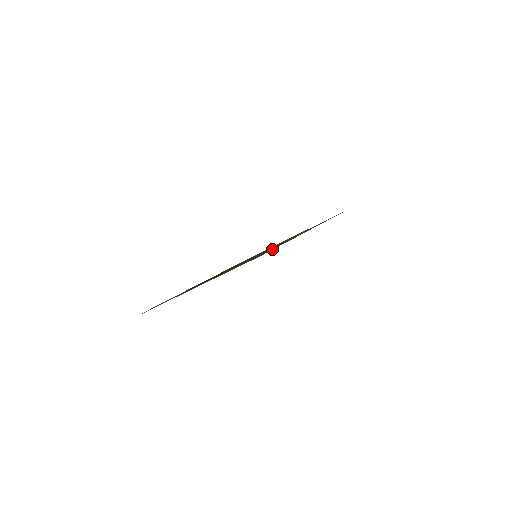
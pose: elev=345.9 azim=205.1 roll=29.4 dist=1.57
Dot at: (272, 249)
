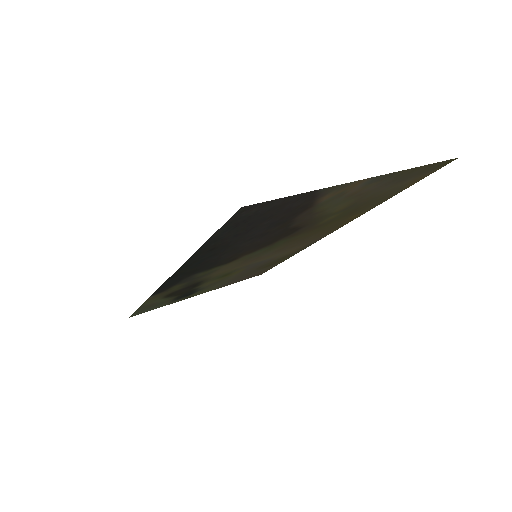
Dot at: (410, 184)
